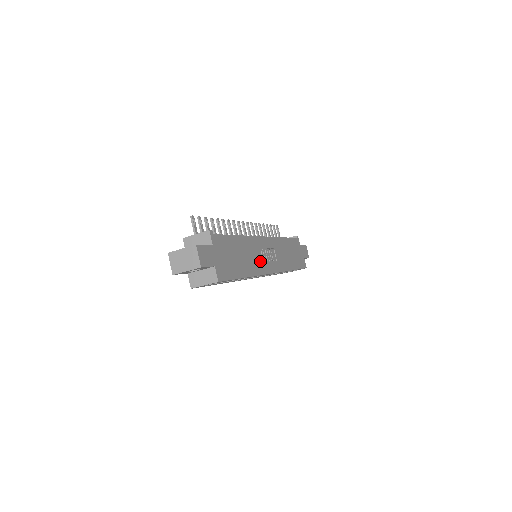
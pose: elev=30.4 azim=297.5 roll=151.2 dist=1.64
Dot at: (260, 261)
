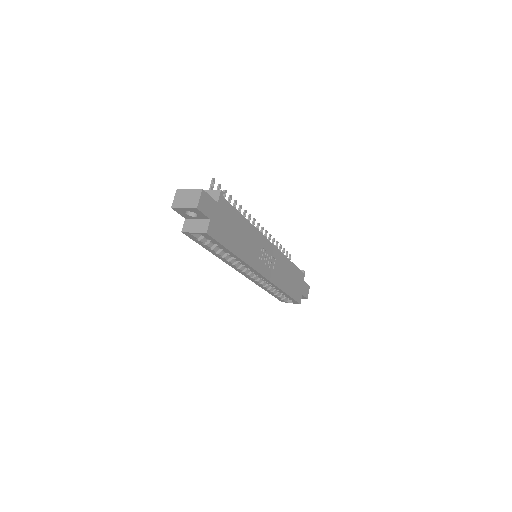
Dot at: (256, 256)
